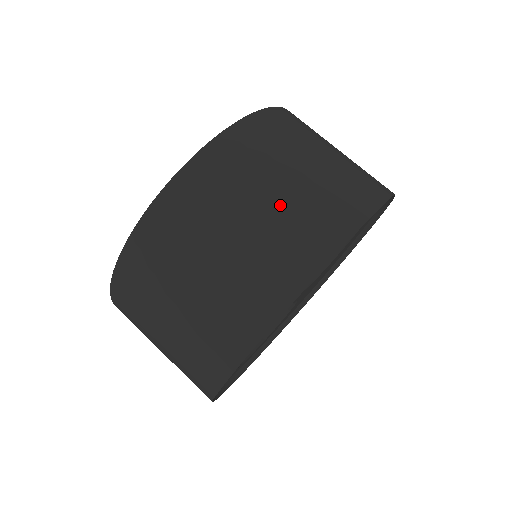
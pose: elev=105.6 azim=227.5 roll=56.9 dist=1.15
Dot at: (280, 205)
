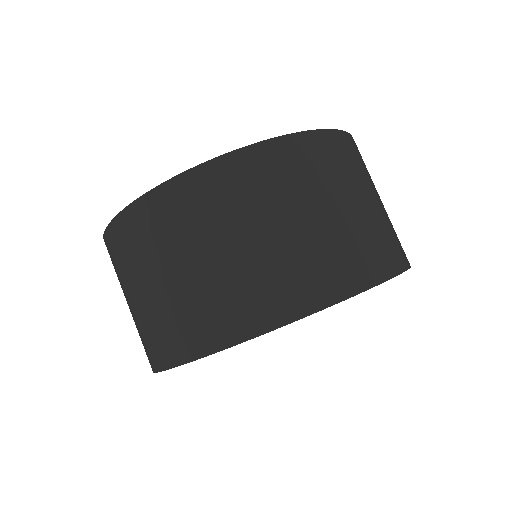
Dot at: (385, 210)
